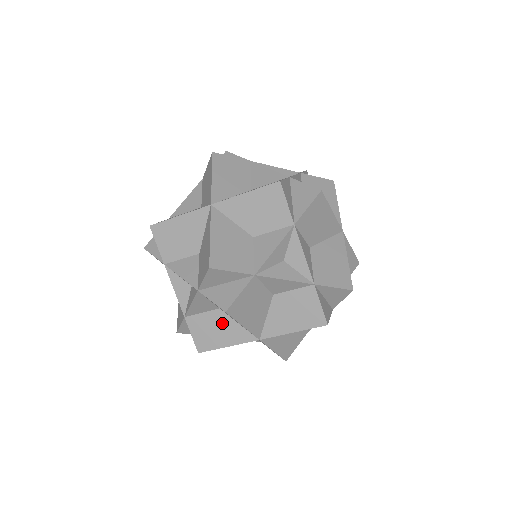
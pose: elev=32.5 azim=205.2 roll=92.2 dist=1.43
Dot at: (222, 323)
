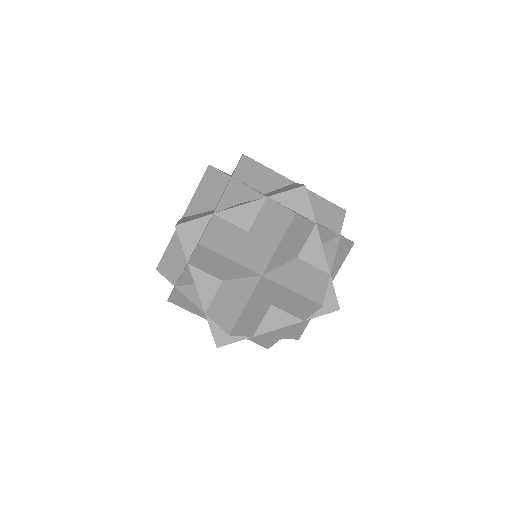
Dot at: (230, 290)
